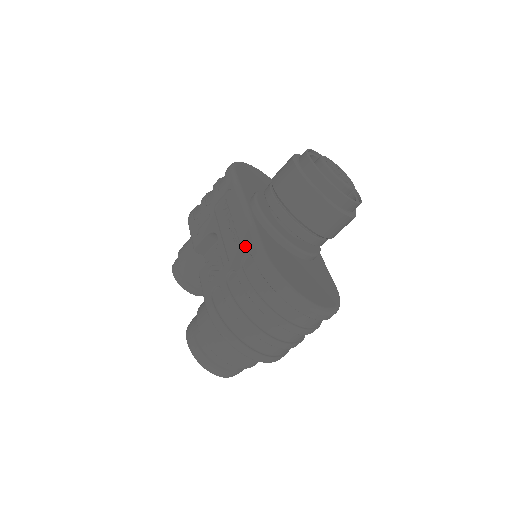
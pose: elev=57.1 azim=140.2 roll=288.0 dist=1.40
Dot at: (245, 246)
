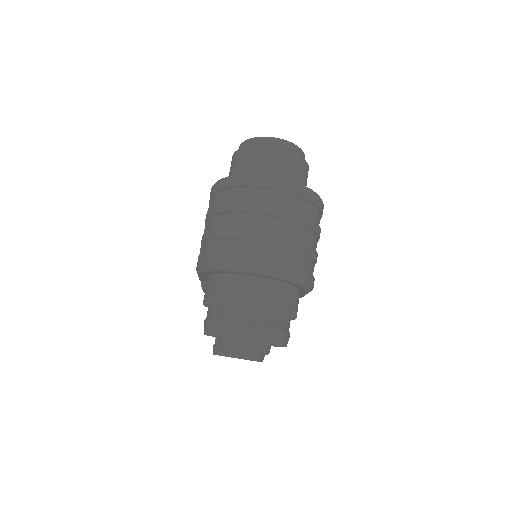
Dot at: occluded
